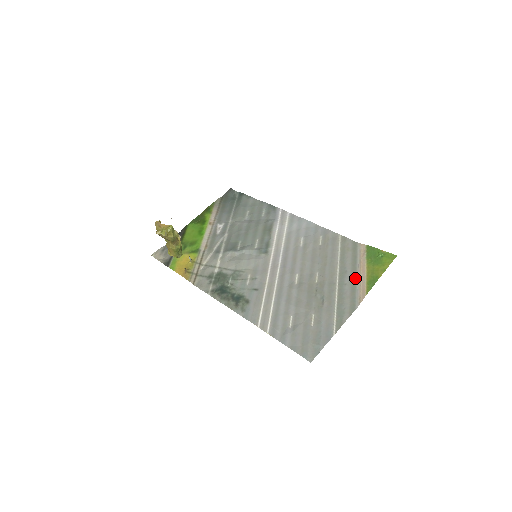
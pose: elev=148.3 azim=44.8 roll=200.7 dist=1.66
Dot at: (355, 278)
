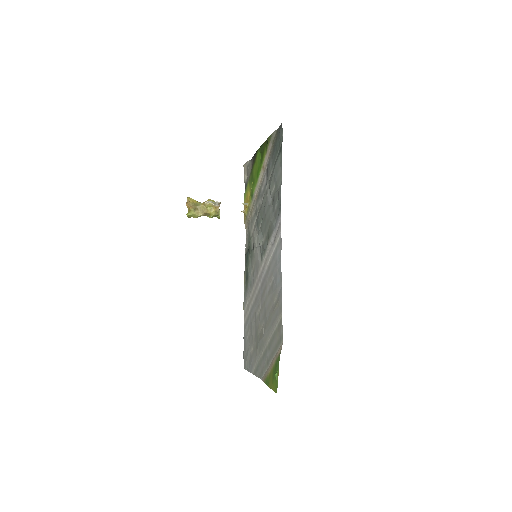
Dot at: (269, 362)
